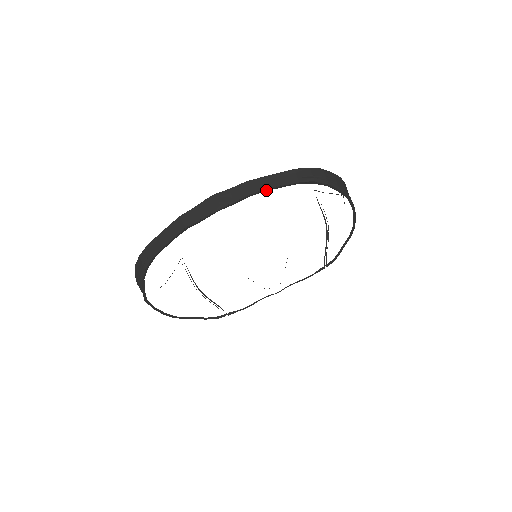
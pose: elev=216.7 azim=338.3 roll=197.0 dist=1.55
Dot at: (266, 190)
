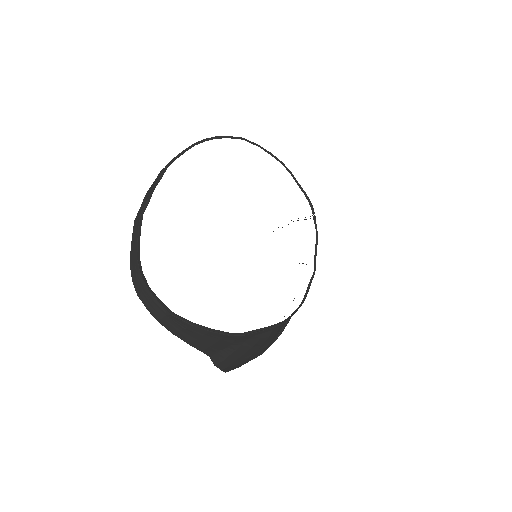
Dot at: (175, 158)
